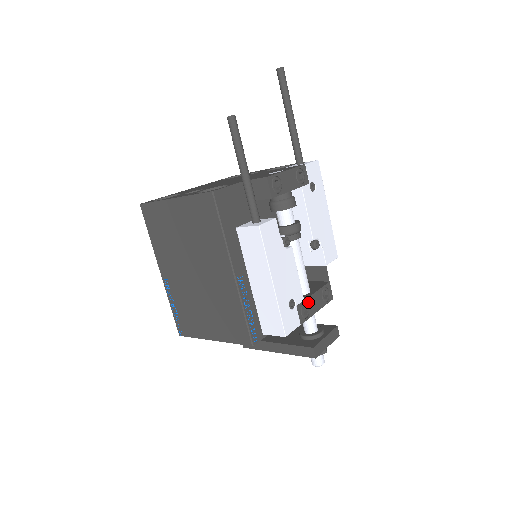
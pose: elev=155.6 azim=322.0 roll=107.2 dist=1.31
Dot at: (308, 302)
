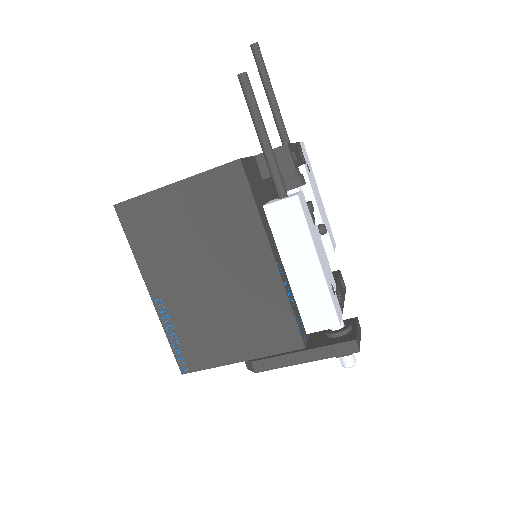
Dot at: (338, 289)
